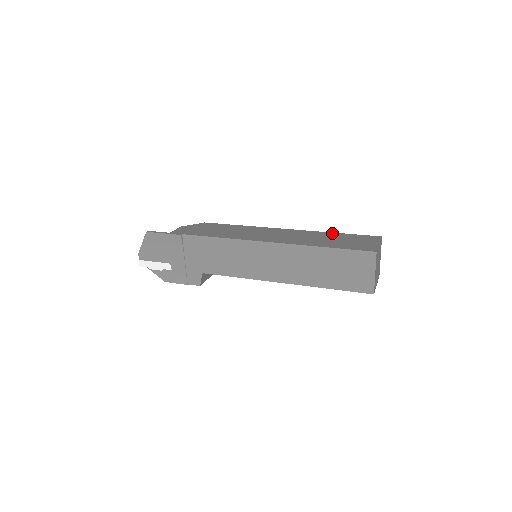
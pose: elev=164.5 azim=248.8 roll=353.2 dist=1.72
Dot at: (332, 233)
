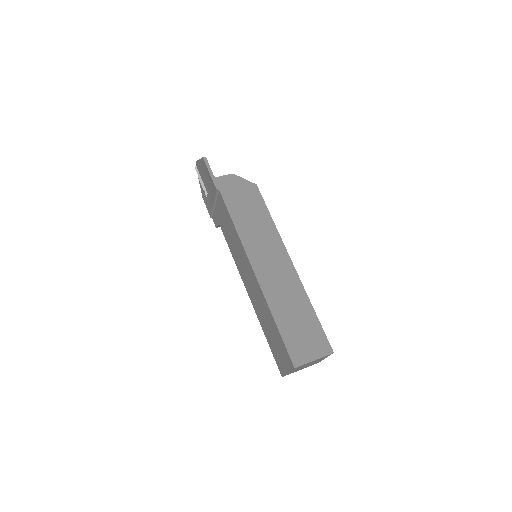
Dot at: (310, 307)
